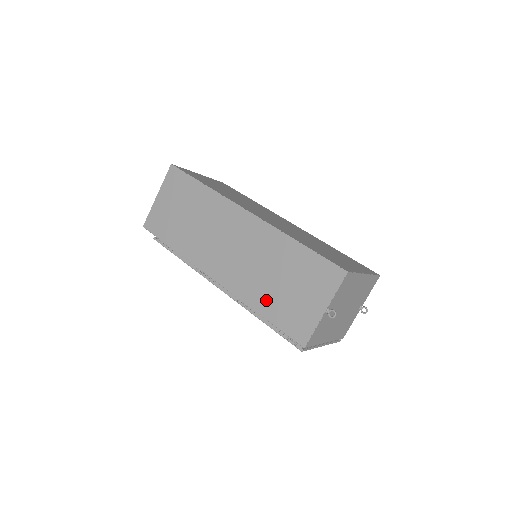
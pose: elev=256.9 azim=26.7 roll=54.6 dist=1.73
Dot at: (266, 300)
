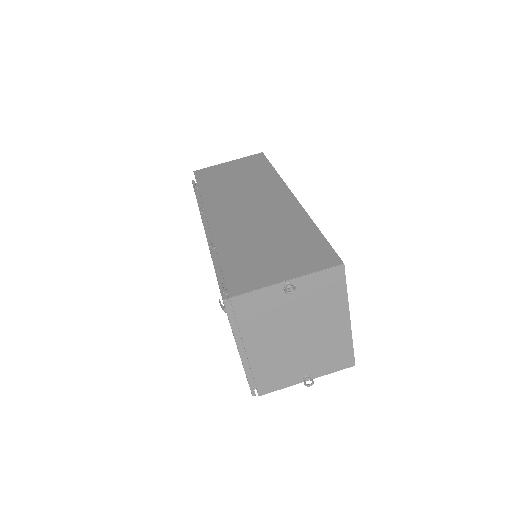
Dot at: (237, 249)
